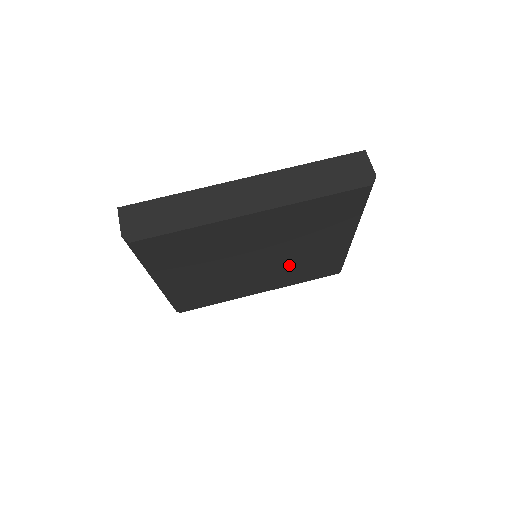
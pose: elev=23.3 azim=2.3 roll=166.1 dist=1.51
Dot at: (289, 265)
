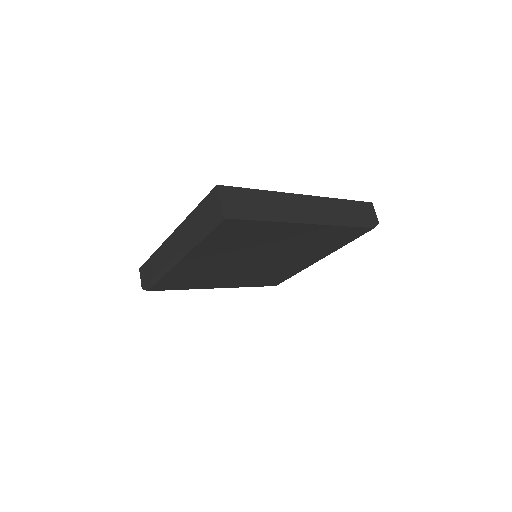
Dot at: (295, 249)
